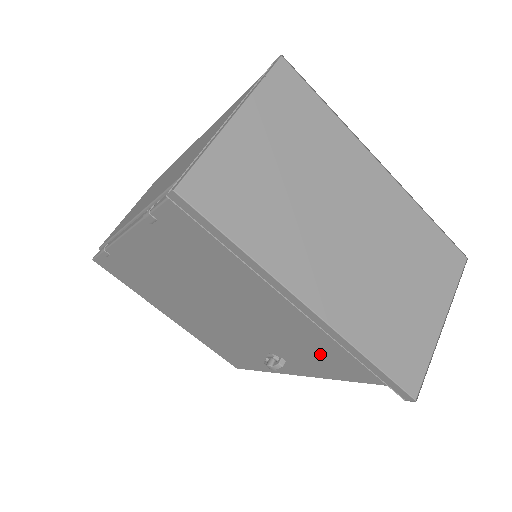
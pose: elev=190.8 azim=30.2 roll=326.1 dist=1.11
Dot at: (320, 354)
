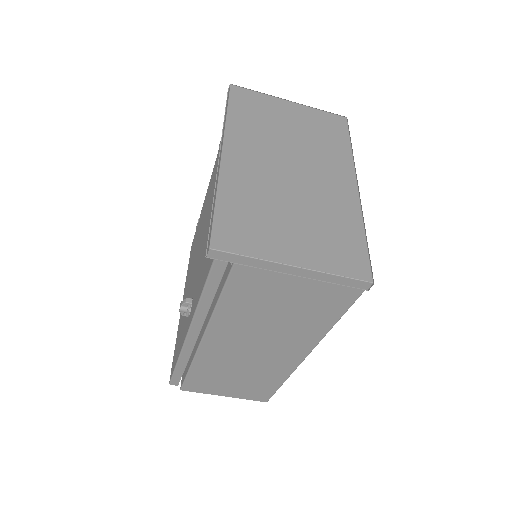
Dot at: occluded
